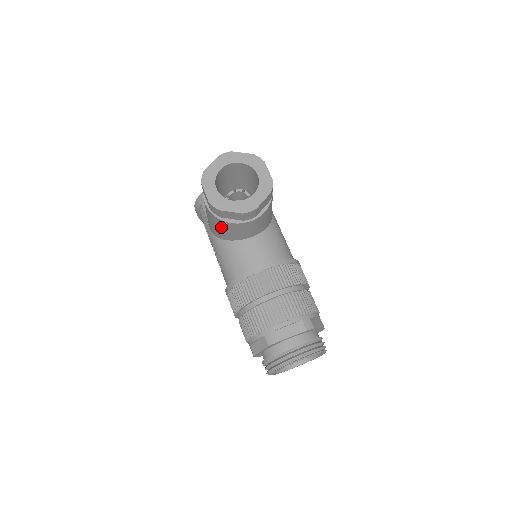
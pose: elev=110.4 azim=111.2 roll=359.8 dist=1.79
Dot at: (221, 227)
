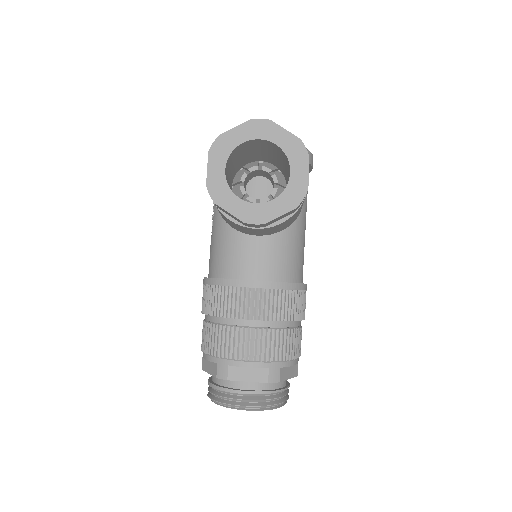
Dot at: occluded
